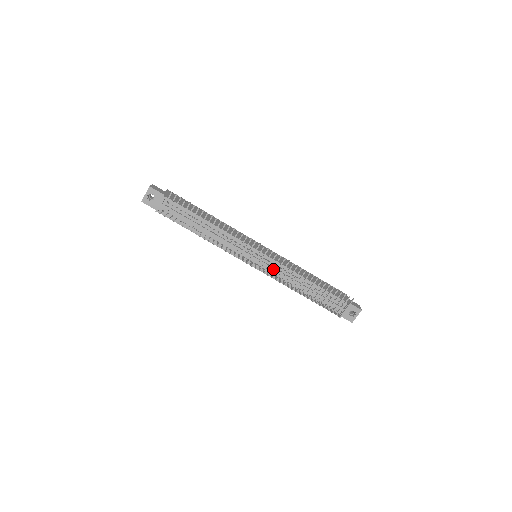
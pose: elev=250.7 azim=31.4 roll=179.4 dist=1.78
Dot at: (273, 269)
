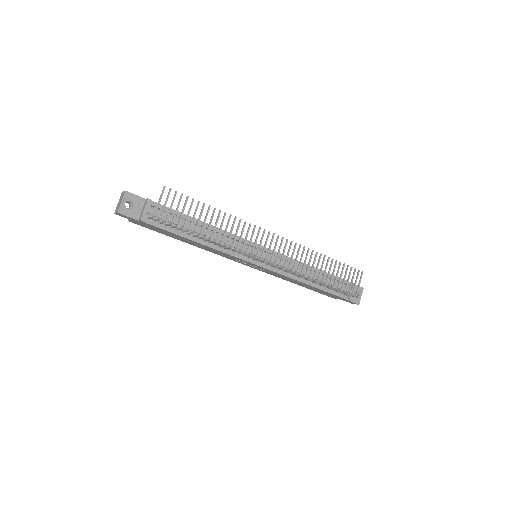
Dot at: (281, 263)
